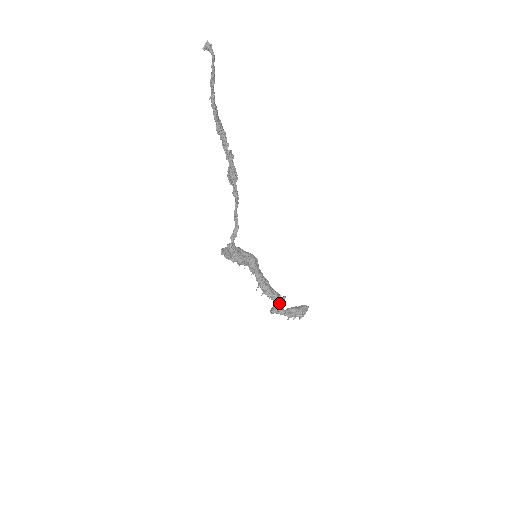
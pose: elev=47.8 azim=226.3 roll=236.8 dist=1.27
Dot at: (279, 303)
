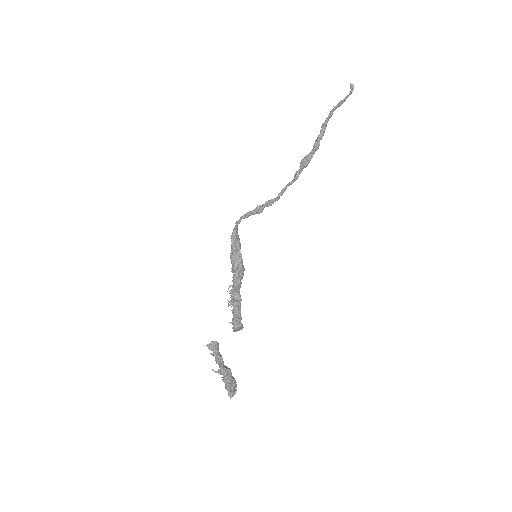
Dot at: (238, 321)
